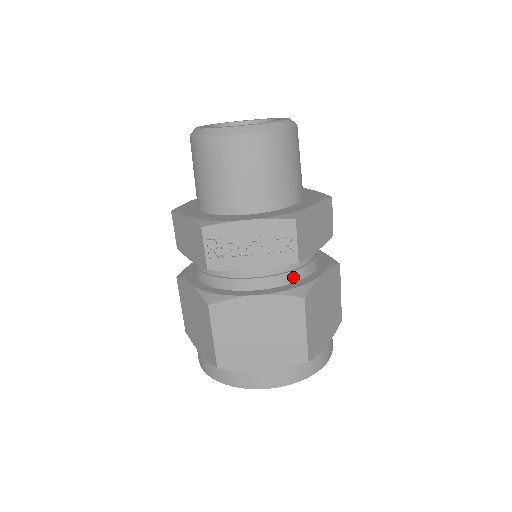
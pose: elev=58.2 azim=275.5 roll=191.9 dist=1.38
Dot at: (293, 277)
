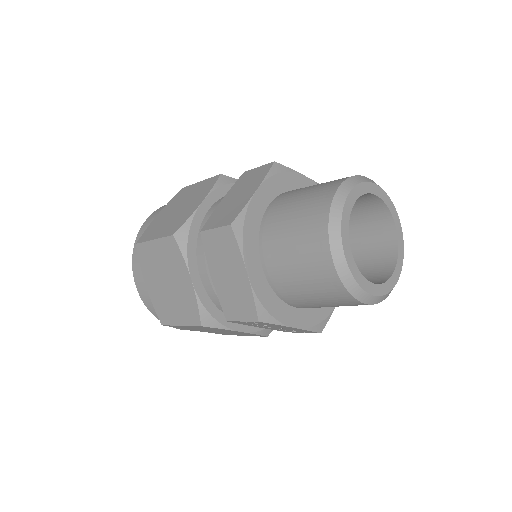
Dot at: occluded
